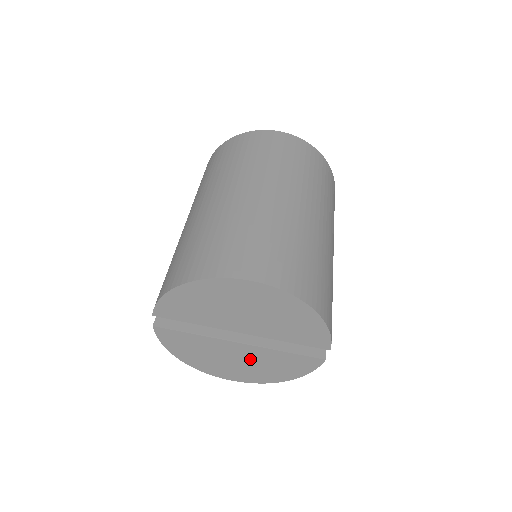
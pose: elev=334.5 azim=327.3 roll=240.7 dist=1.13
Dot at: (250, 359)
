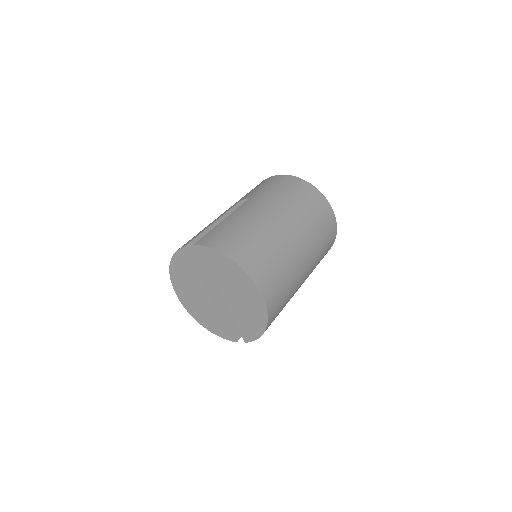
Dot at: (204, 305)
